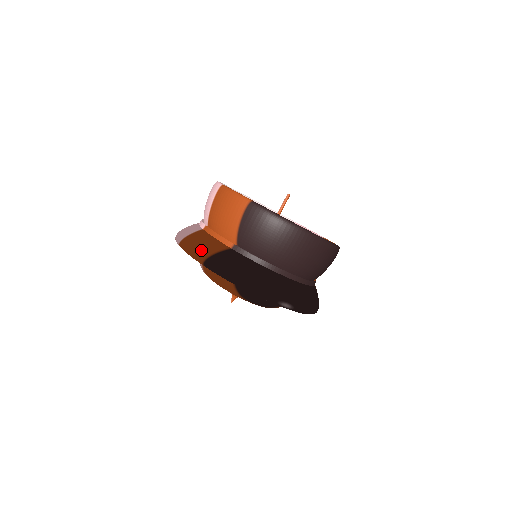
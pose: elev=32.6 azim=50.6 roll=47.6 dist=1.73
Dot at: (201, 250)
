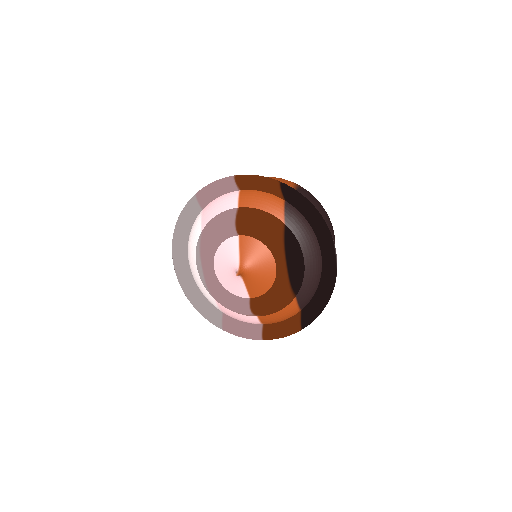
Dot at: occluded
